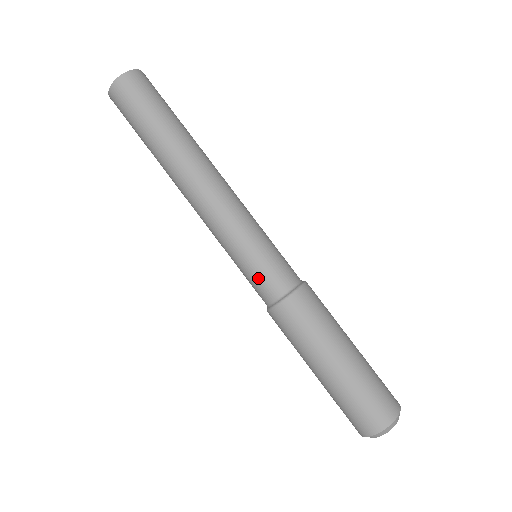
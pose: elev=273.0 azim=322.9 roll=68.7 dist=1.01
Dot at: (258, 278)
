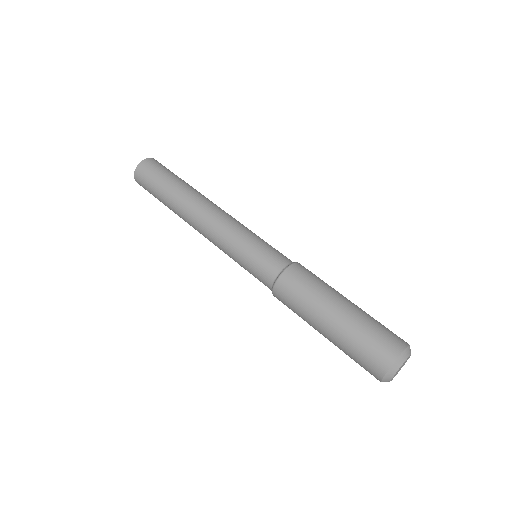
Dot at: (271, 252)
